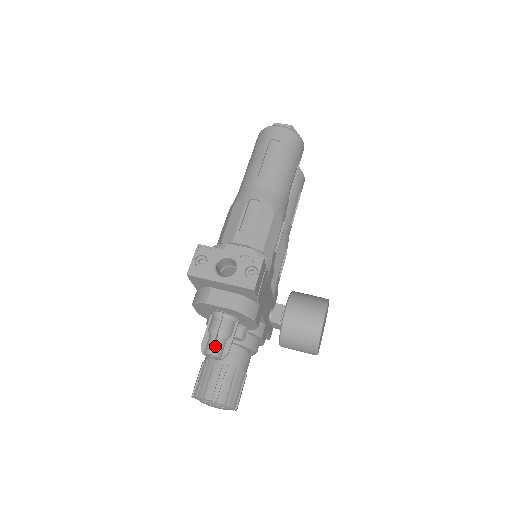
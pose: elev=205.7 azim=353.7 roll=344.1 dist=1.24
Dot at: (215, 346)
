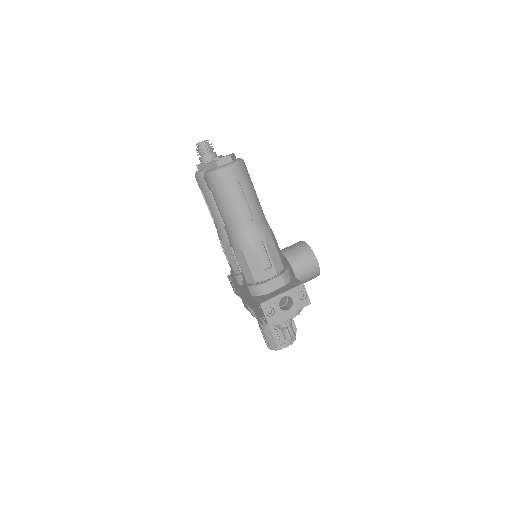
Dot at: (291, 333)
